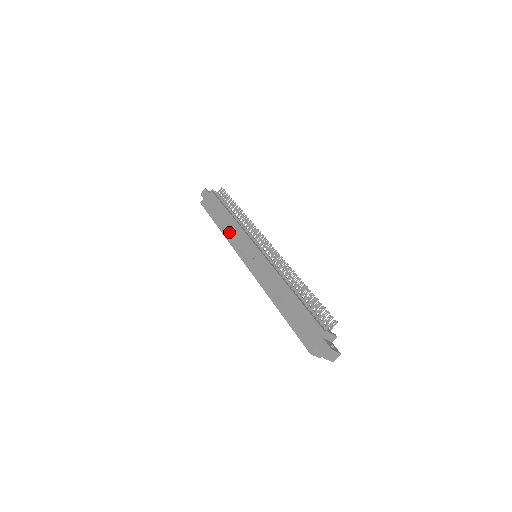
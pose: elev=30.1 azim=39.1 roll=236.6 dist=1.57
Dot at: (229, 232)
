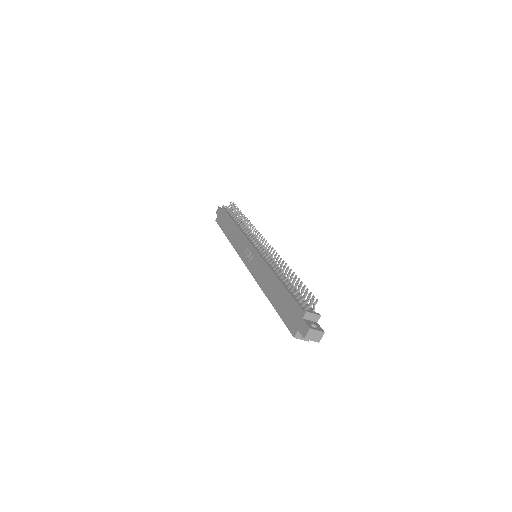
Dot at: (234, 240)
